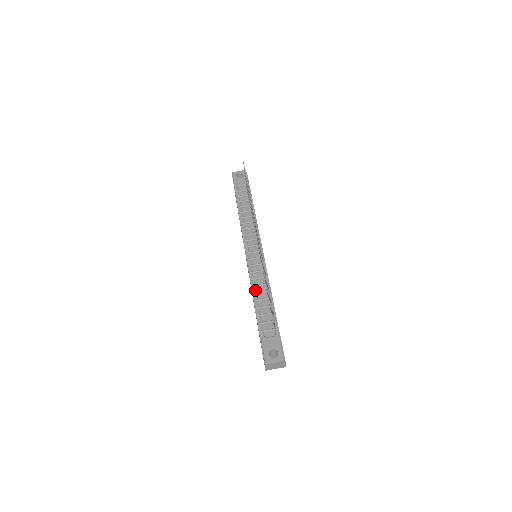
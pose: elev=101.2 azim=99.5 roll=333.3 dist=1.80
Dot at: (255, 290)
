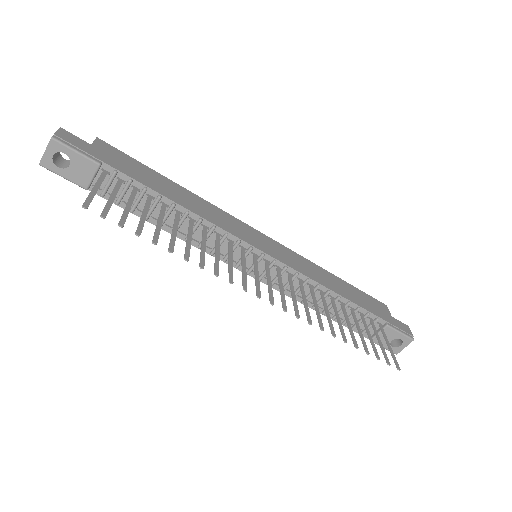
Dot at: occluded
